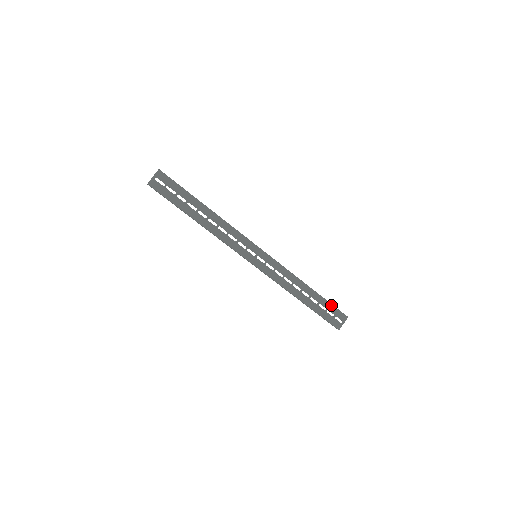
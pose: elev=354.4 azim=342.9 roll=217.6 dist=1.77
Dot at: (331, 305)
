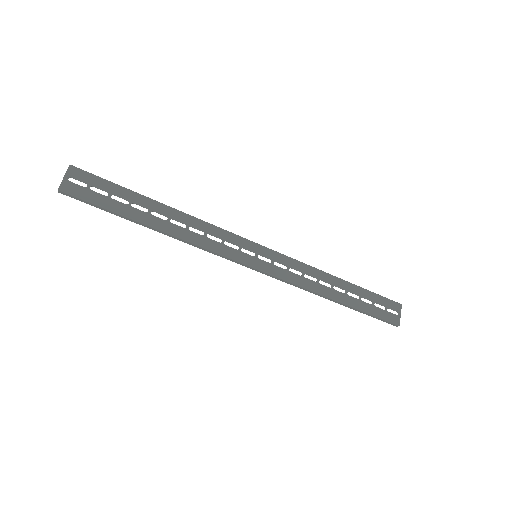
Dot at: (376, 295)
